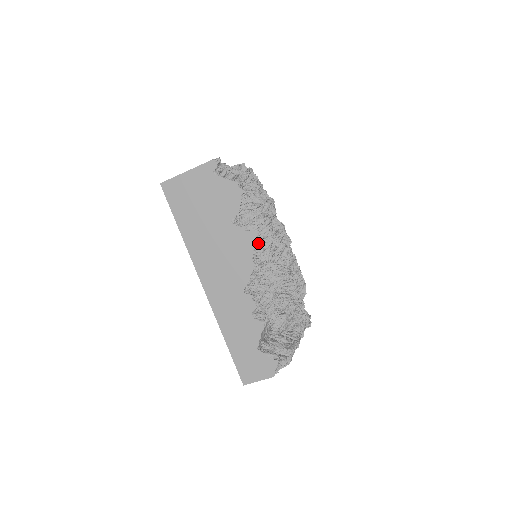
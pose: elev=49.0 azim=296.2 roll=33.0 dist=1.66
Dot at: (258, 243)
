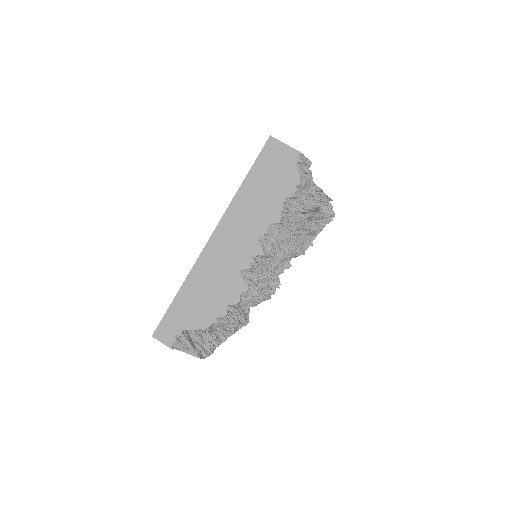
Dot at: occluded
